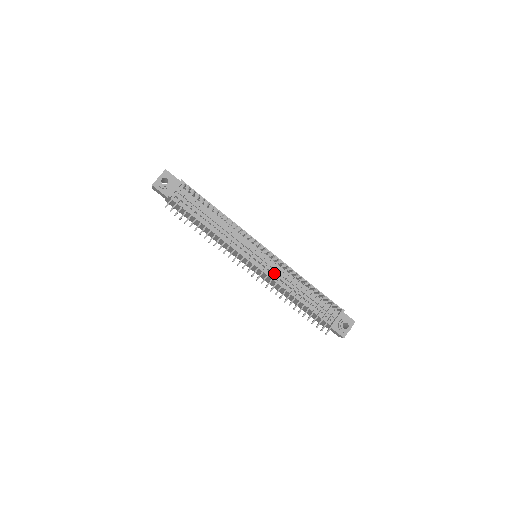
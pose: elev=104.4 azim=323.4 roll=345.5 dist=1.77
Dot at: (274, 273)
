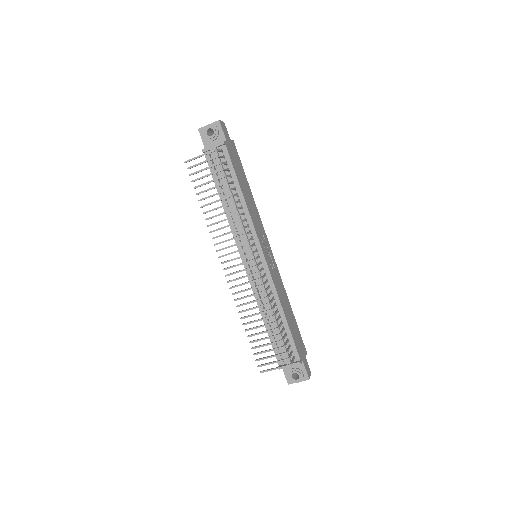
Dot at: (257, 284)
